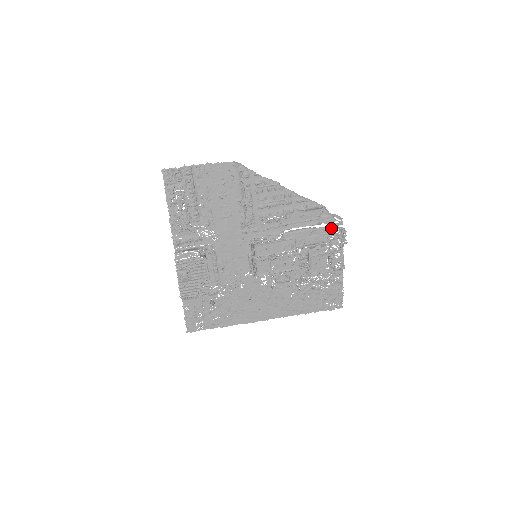
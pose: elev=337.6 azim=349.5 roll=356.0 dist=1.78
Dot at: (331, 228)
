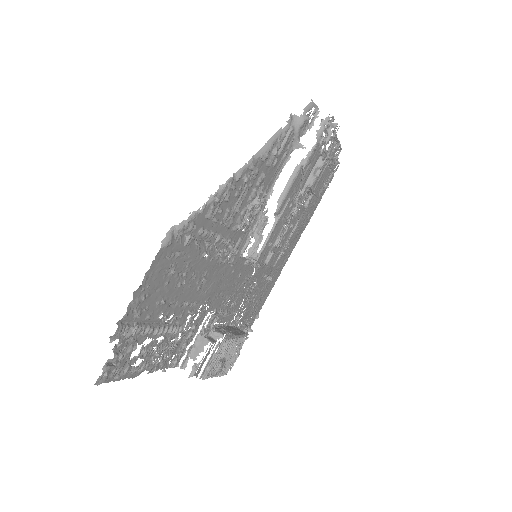
Dot at: (317, 135)
